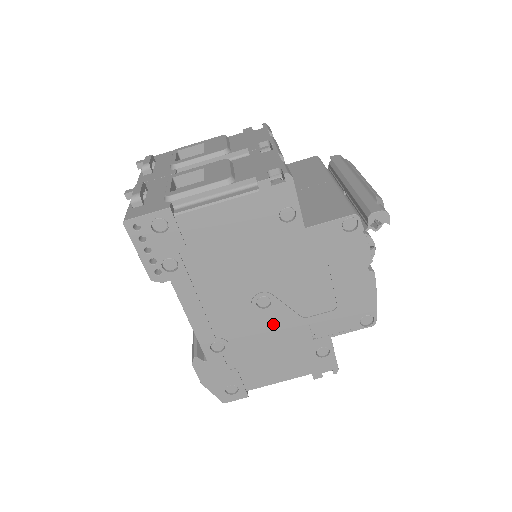
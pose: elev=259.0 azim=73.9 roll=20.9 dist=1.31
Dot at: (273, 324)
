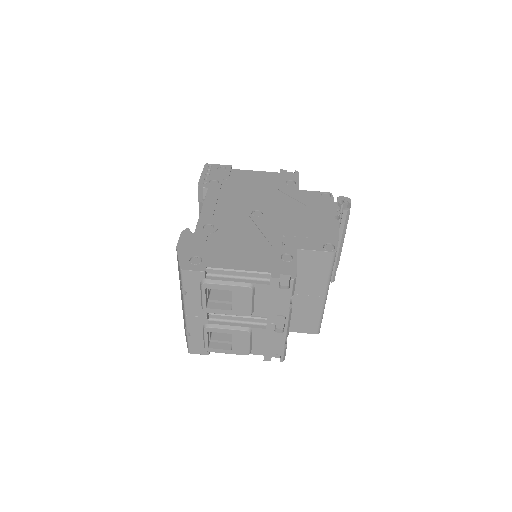
Dot at: (257, 228)
